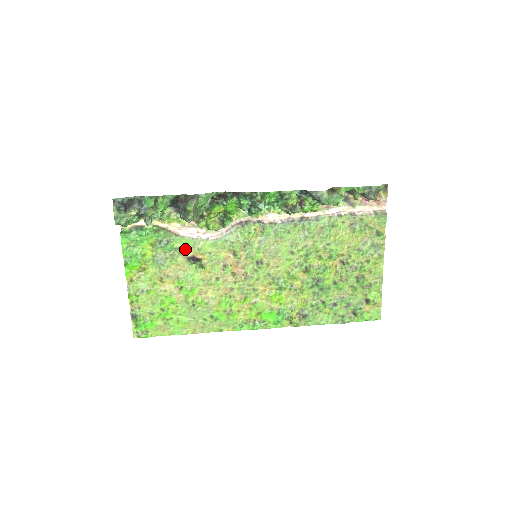
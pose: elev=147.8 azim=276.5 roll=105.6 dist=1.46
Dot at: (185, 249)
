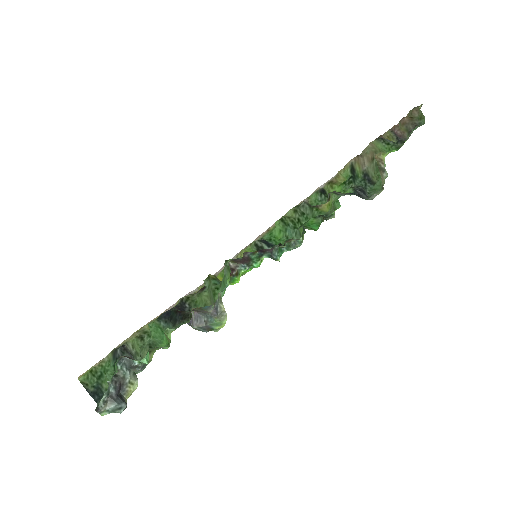
Dot at: occluded
